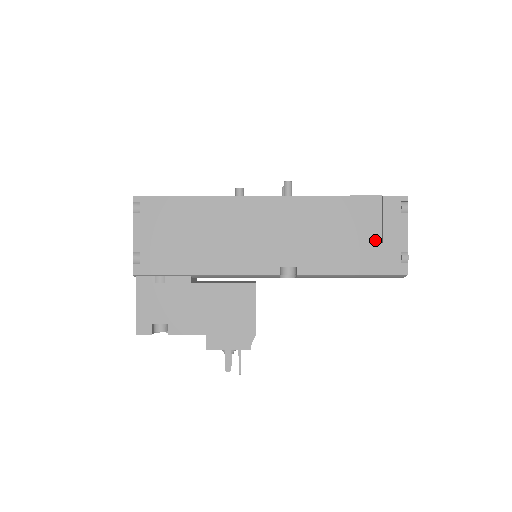
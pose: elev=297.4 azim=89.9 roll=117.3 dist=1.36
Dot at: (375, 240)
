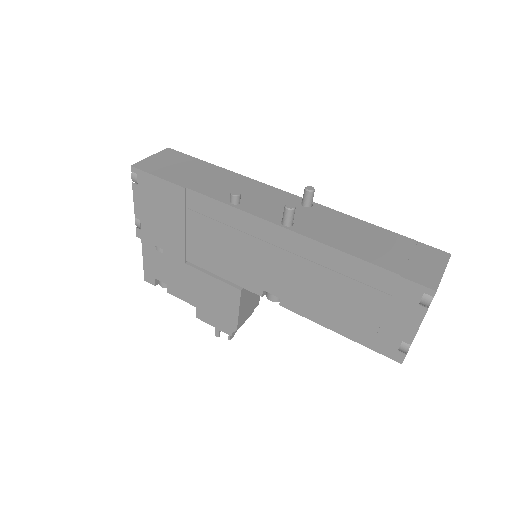
Dot at: (373, 316)
